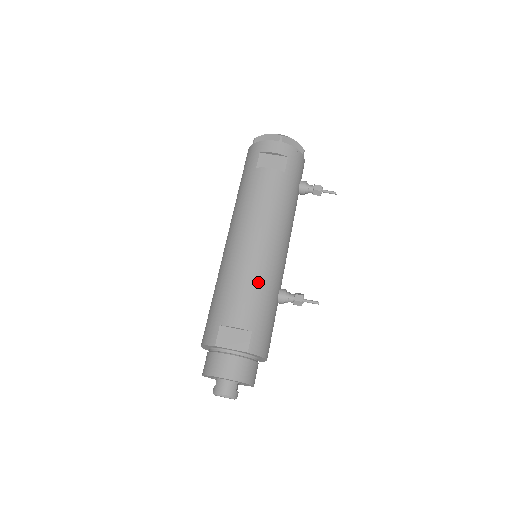
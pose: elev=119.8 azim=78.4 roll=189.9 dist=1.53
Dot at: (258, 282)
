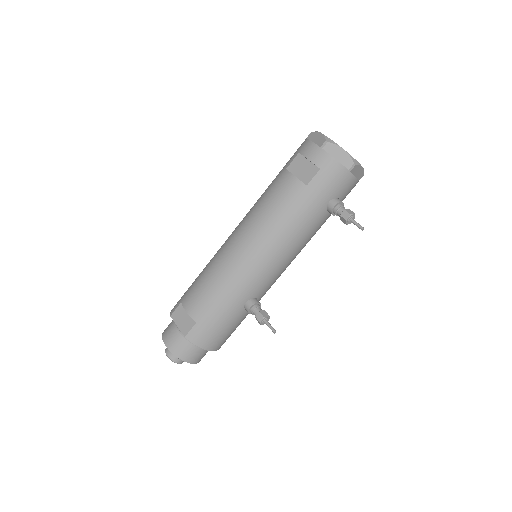
Dot at: (222, 284)
